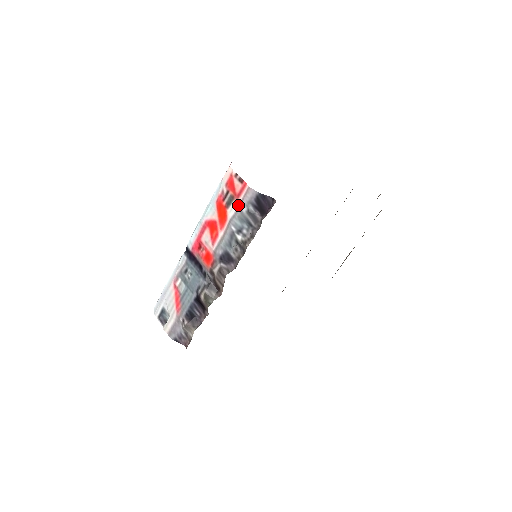
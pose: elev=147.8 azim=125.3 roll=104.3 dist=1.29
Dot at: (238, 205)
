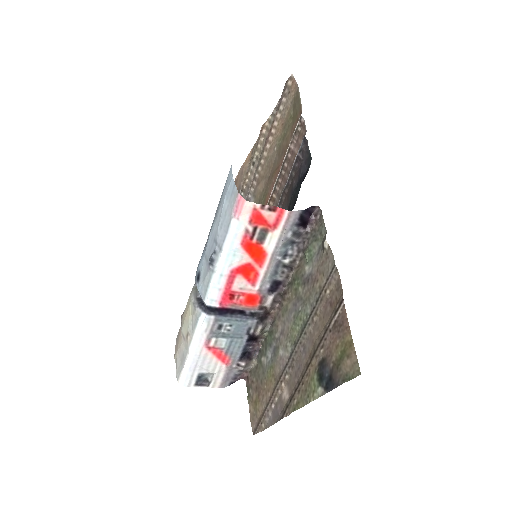
Dot at: (279, 235)
